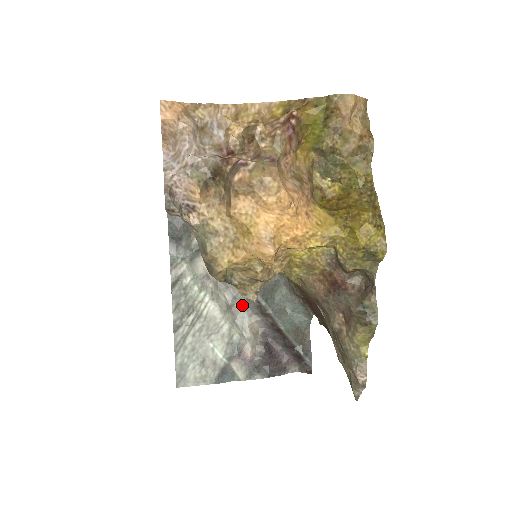
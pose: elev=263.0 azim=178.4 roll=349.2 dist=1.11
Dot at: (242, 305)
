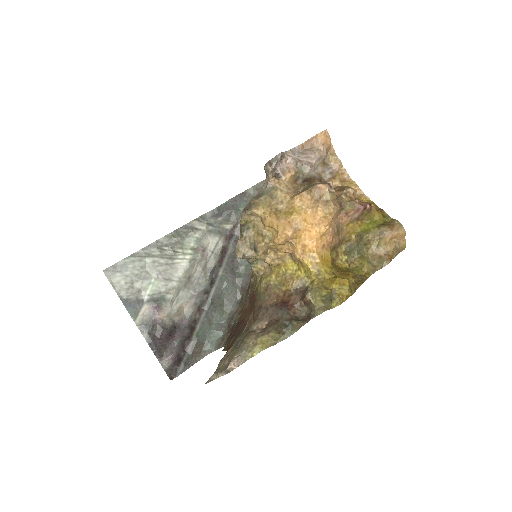
Dot at: (196, 289)
